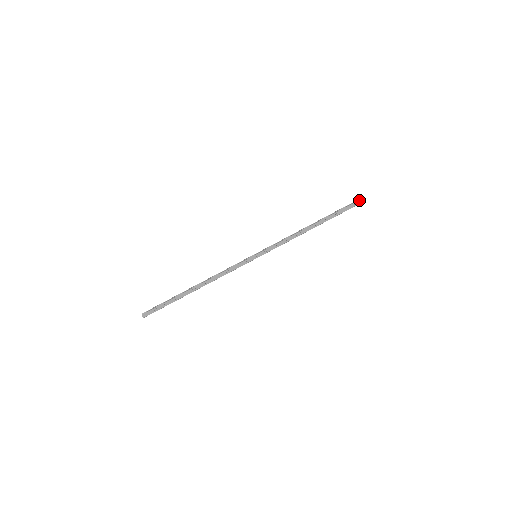
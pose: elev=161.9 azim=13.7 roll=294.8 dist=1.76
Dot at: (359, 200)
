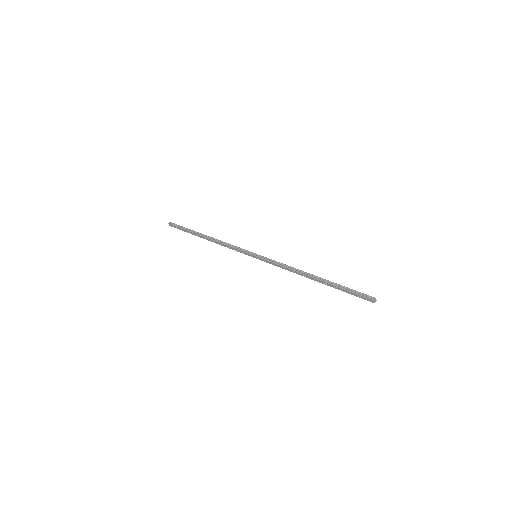
Dot at: (367, 298)
